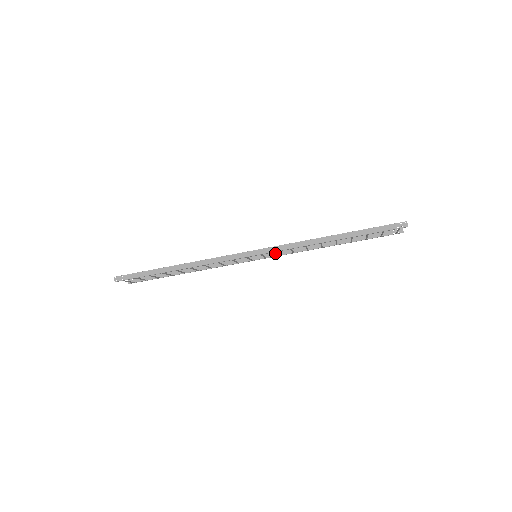
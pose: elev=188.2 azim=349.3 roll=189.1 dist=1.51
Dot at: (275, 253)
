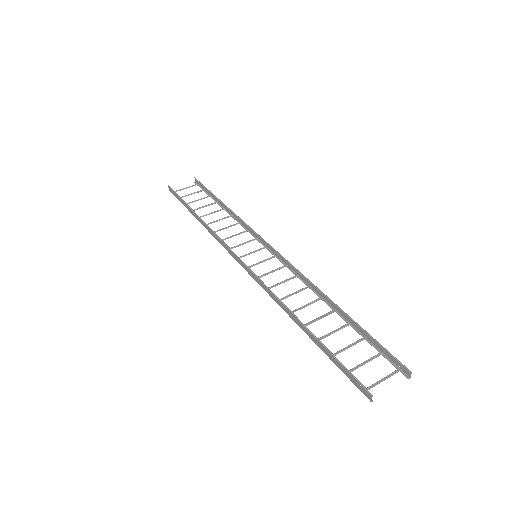
Dot at: (284, 259)
